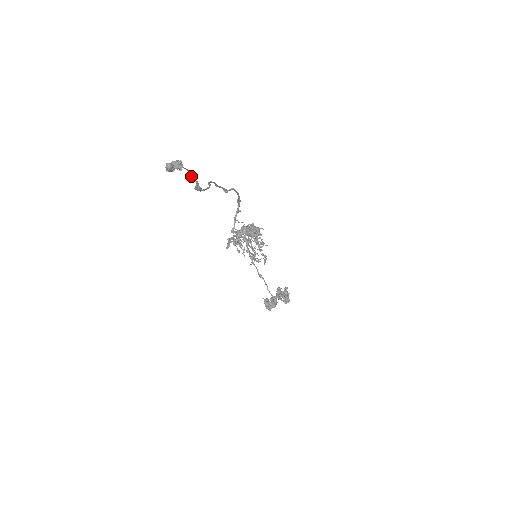
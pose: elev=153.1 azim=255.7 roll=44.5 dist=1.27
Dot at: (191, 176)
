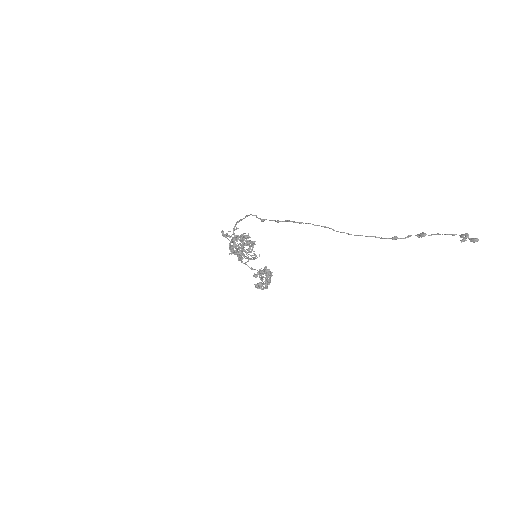
Dot at: occluded
